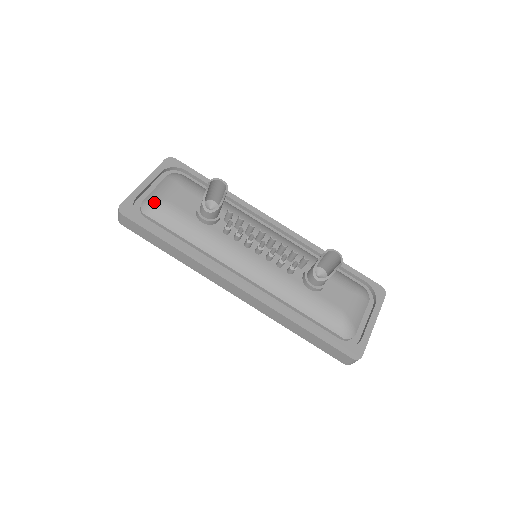
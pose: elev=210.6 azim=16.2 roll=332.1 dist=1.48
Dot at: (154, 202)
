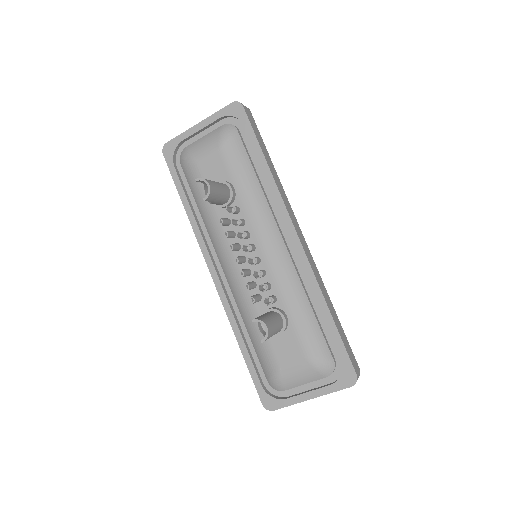
Dot at: (187, 156)
